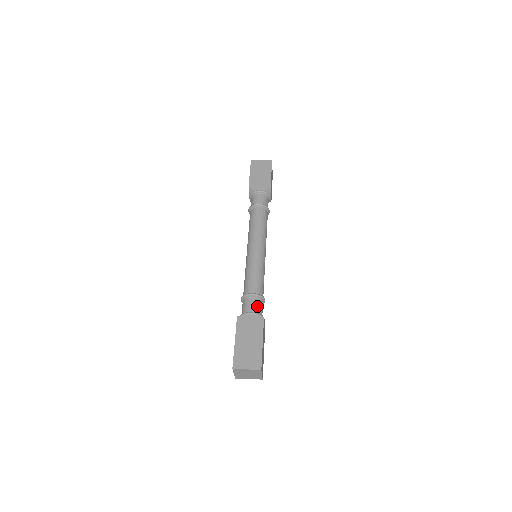
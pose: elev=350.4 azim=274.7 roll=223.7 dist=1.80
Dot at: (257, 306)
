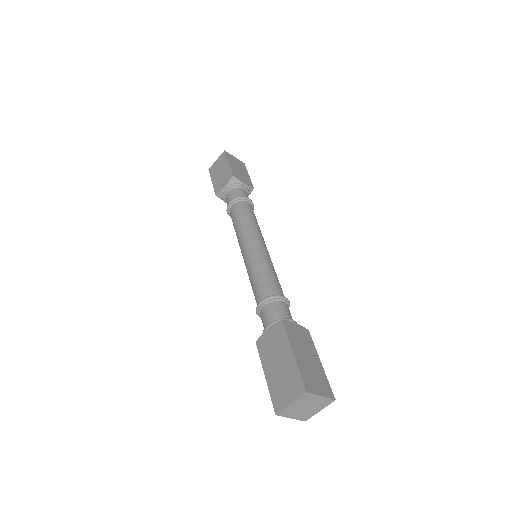
Dot at: occluded
